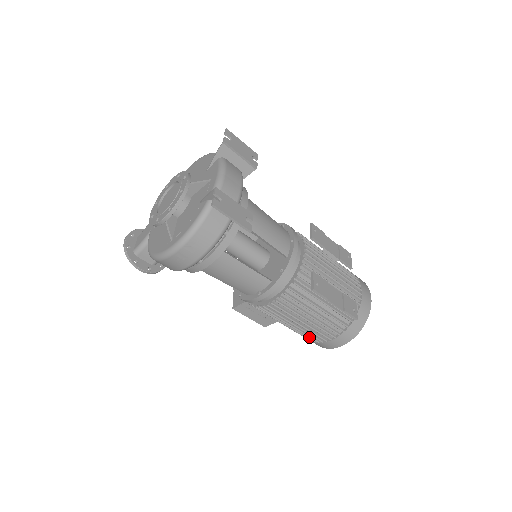
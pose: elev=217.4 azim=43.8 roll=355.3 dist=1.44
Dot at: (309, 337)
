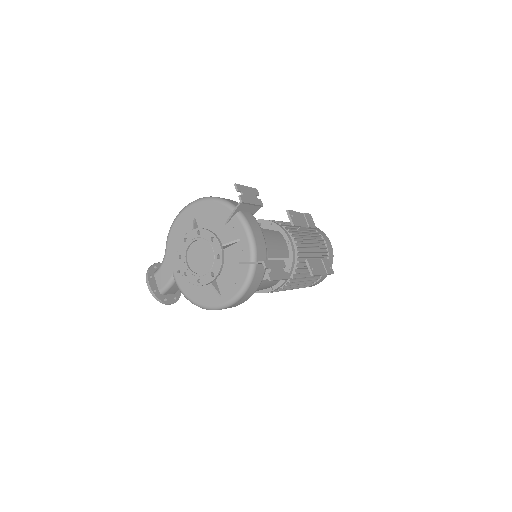
Dot at: occluded
